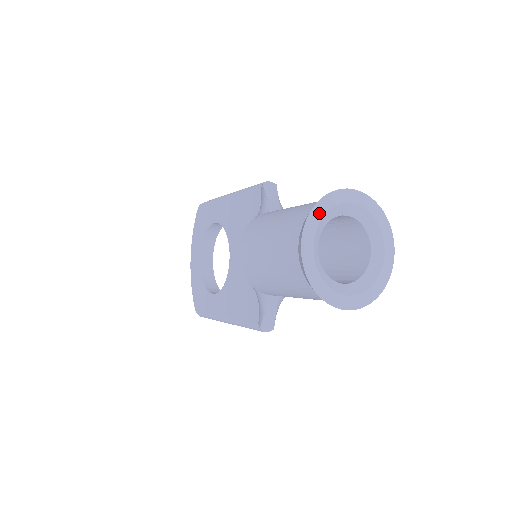
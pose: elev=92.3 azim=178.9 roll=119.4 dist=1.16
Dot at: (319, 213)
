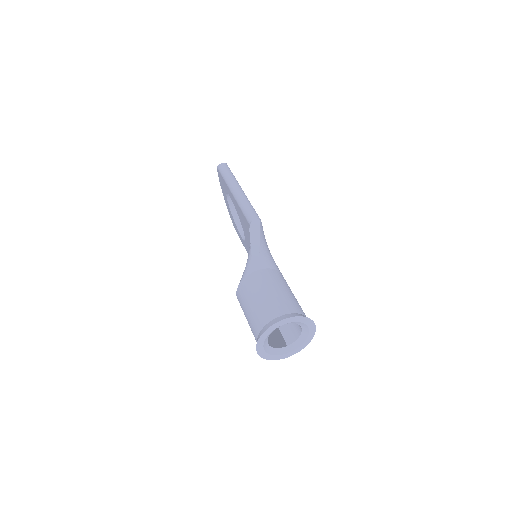
Dot at: (264, 337)
